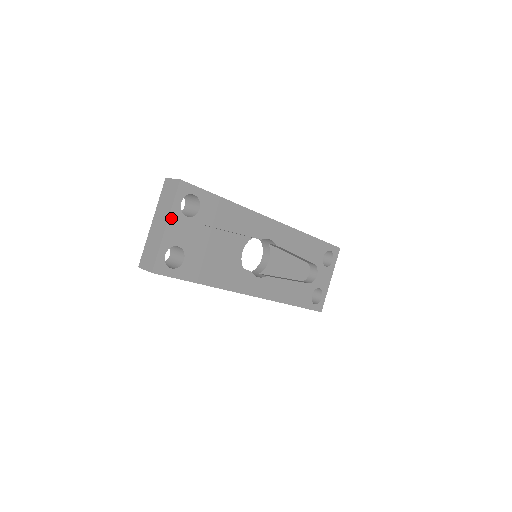
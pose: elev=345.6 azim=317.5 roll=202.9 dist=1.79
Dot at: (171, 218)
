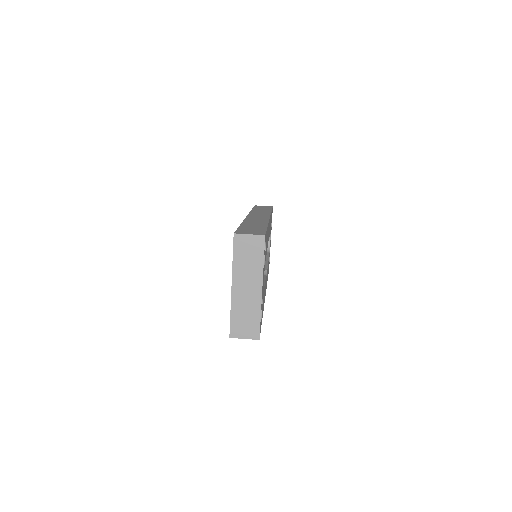
Dot at: occluded
